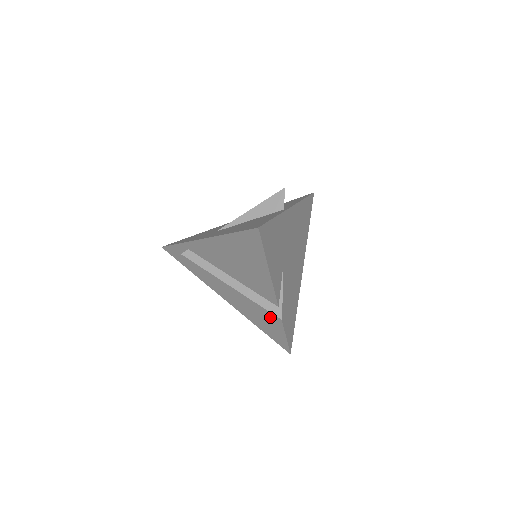
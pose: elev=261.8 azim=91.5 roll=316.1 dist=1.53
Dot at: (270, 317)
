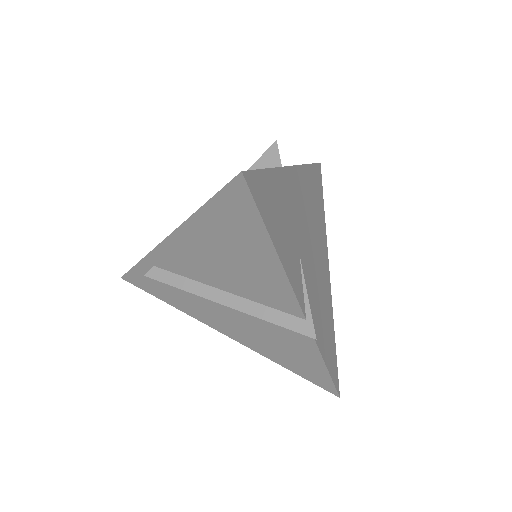
Dot at: (296, 342)
